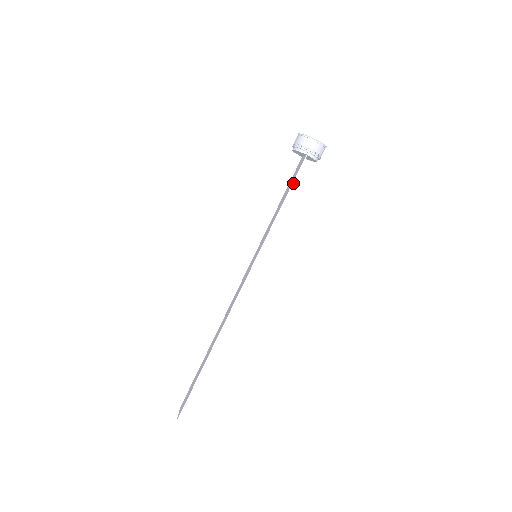
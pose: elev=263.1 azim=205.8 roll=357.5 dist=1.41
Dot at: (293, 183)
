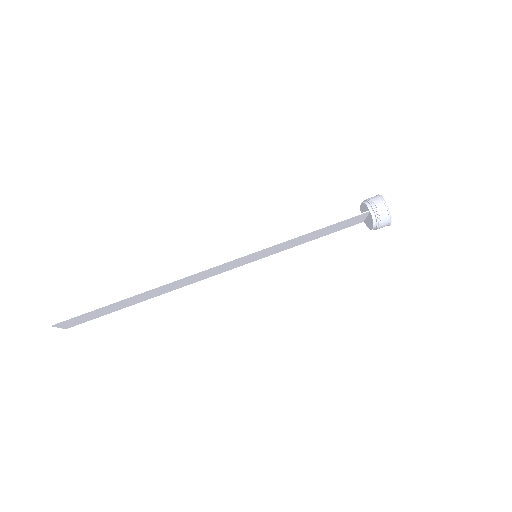
Dot at: (340, 221)
